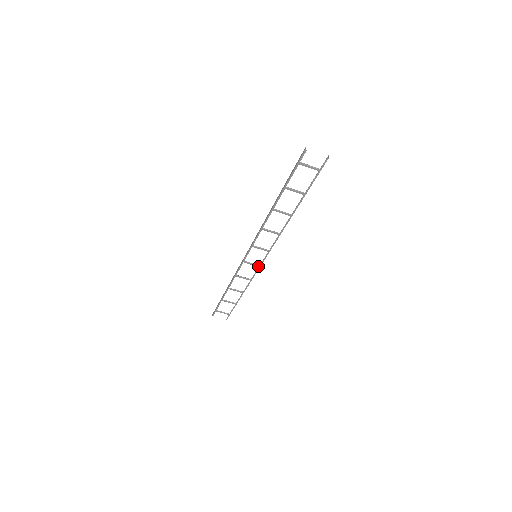
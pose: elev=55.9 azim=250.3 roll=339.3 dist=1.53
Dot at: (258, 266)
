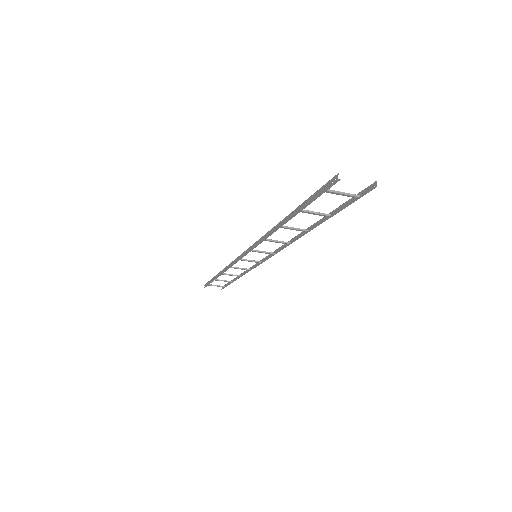
Dot at: (259, 262)
